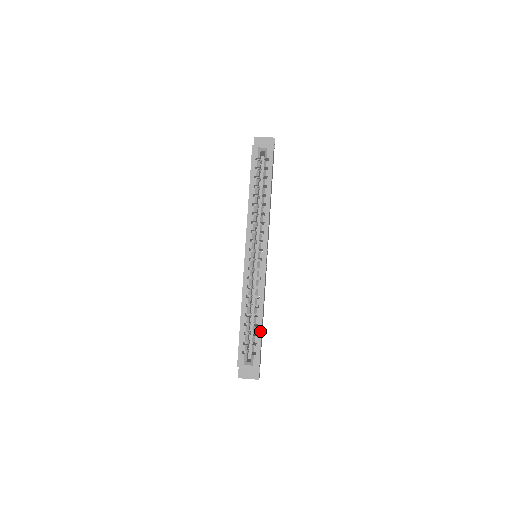
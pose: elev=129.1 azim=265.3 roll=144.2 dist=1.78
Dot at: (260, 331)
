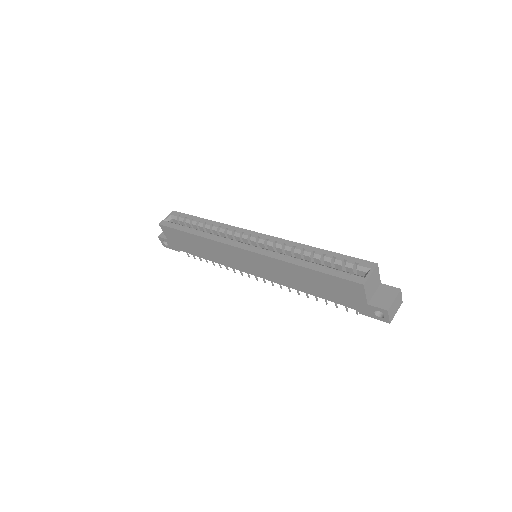
Dot at: (332, 253)
